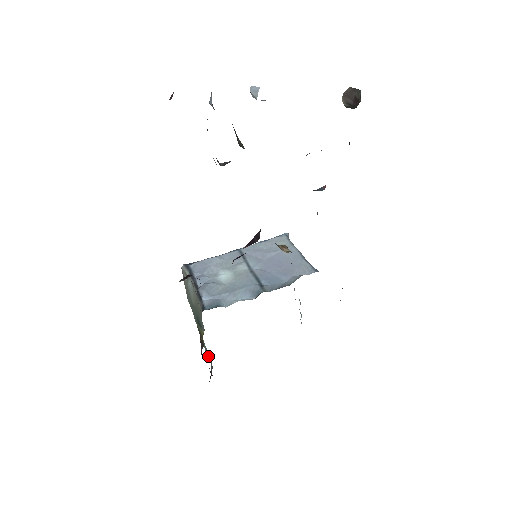
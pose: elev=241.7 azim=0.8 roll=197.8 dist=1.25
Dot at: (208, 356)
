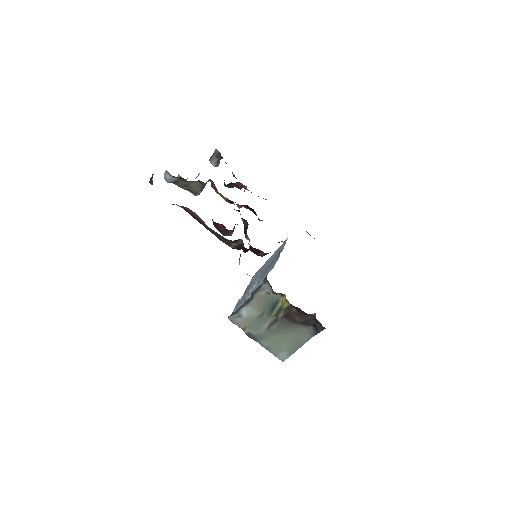
Dot at: (303, 339)
